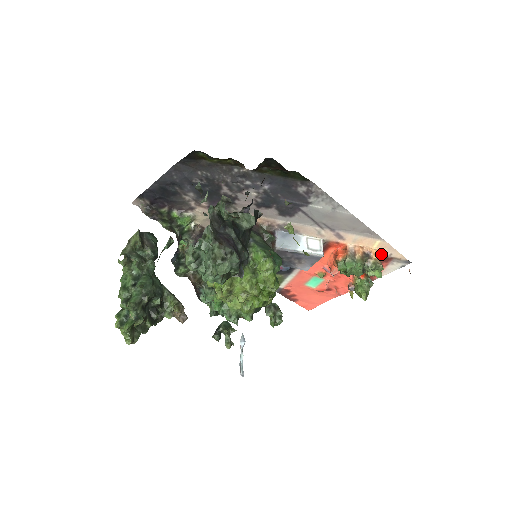
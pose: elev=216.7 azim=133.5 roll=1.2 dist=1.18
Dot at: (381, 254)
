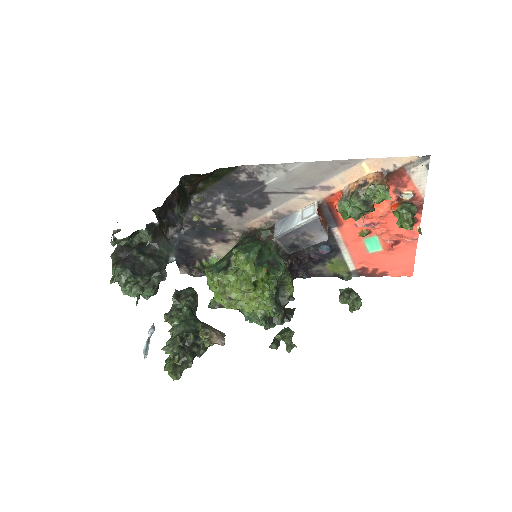
Dot at: (384, 173)
